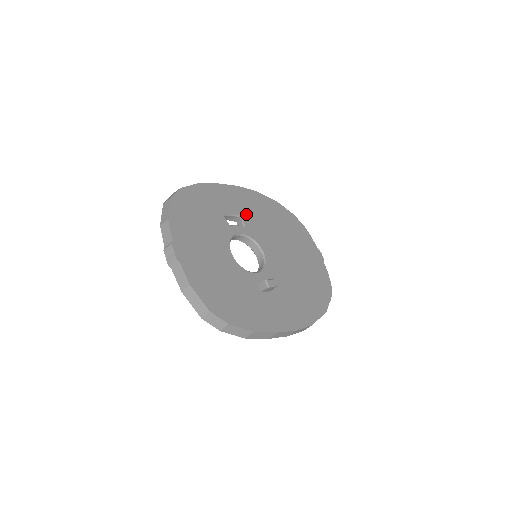
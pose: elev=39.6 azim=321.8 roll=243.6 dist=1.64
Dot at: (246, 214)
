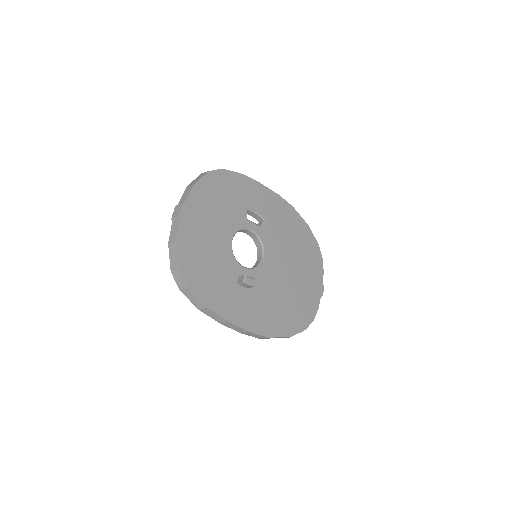
Dot at: (270, 219)
